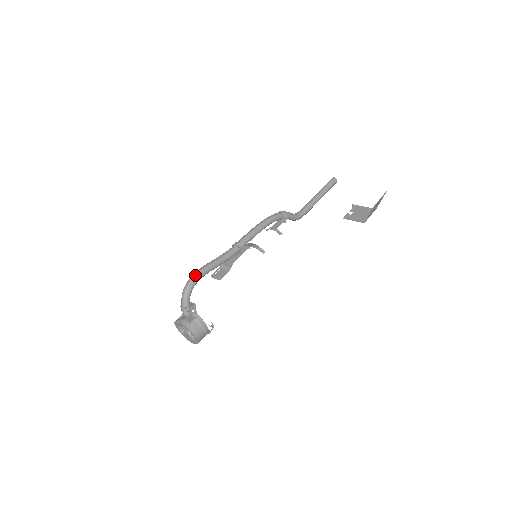
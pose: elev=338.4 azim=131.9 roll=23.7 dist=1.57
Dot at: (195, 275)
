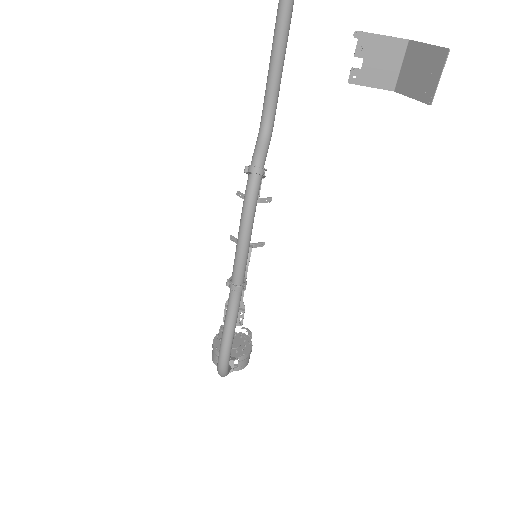
Dot at: (224, 365)
